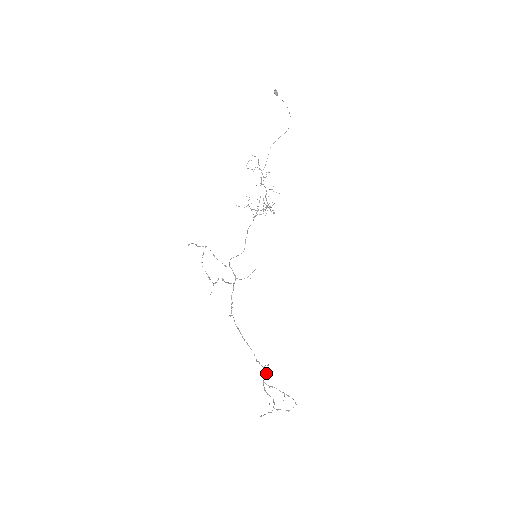
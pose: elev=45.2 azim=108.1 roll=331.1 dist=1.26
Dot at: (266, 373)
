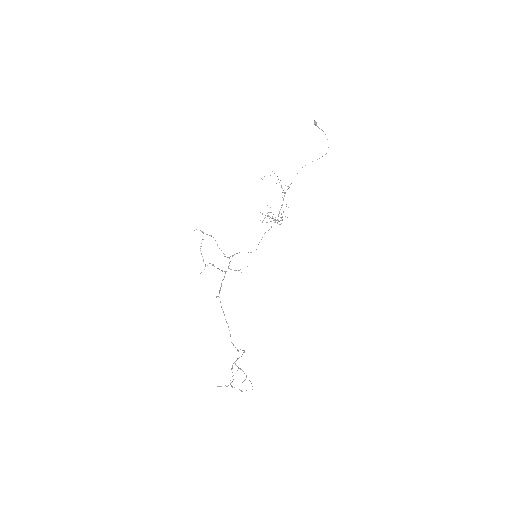
Dot at: (241, 356)
